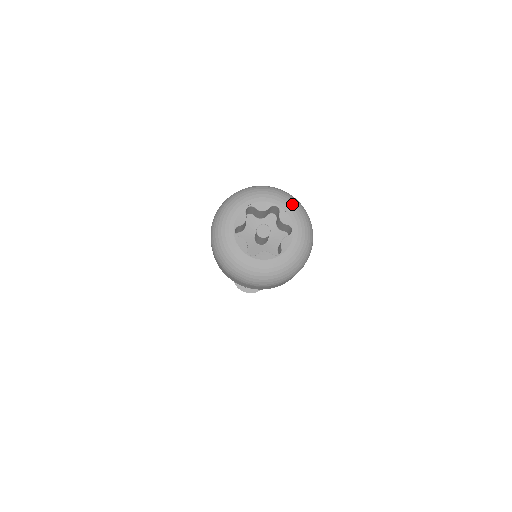
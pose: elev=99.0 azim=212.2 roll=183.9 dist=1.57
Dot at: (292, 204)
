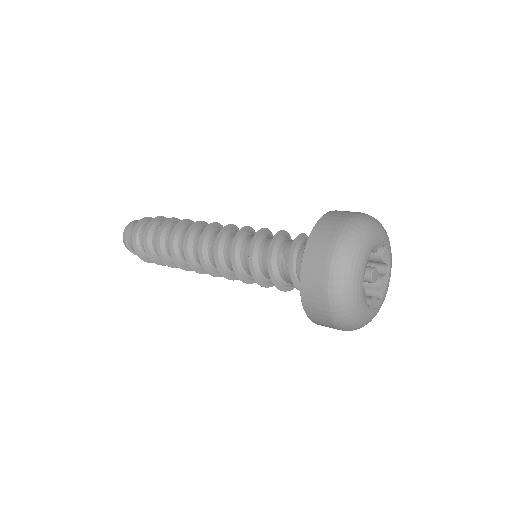
Dot at: occluded
